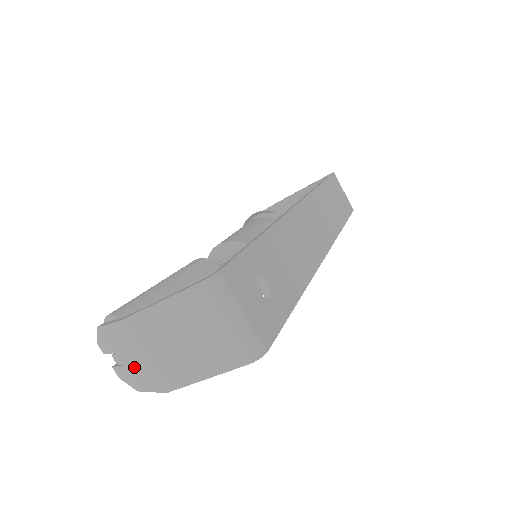
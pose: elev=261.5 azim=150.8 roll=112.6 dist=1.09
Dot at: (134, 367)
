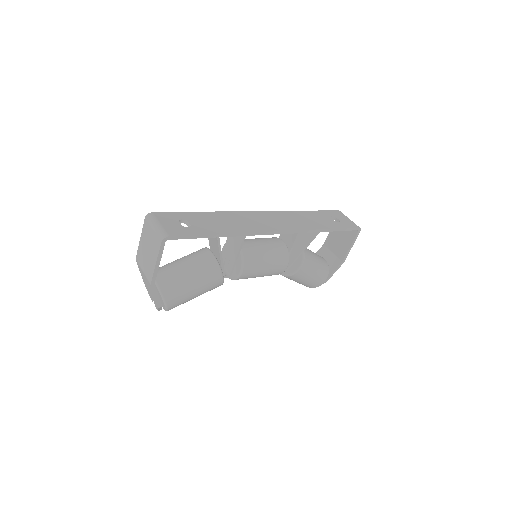
Dot at: (149, 288)
